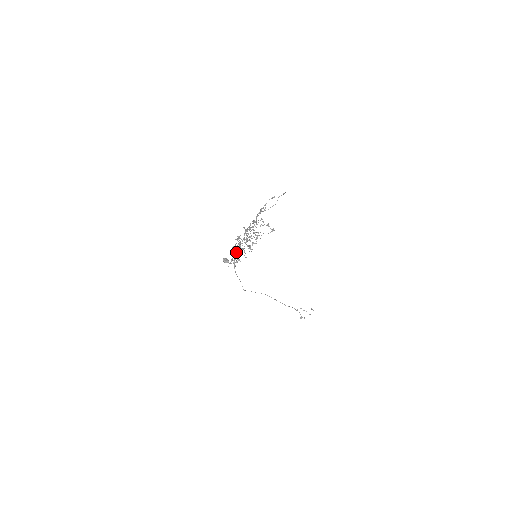
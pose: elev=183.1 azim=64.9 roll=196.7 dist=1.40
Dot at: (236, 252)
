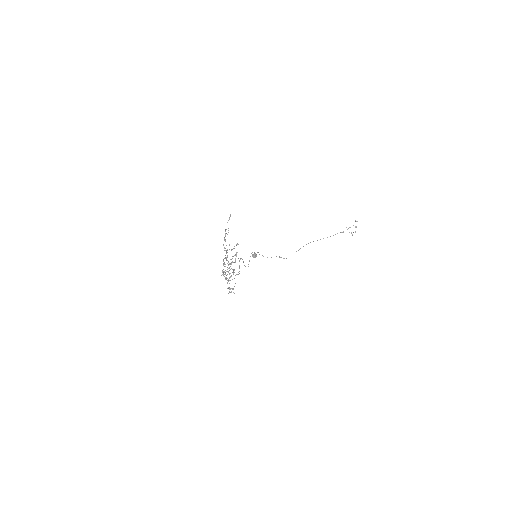
Dot at: occluded
